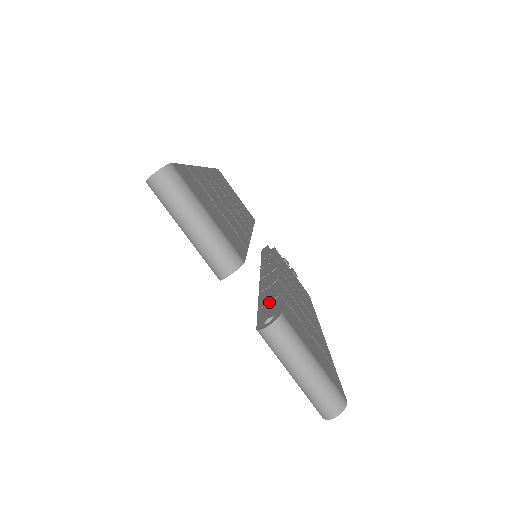
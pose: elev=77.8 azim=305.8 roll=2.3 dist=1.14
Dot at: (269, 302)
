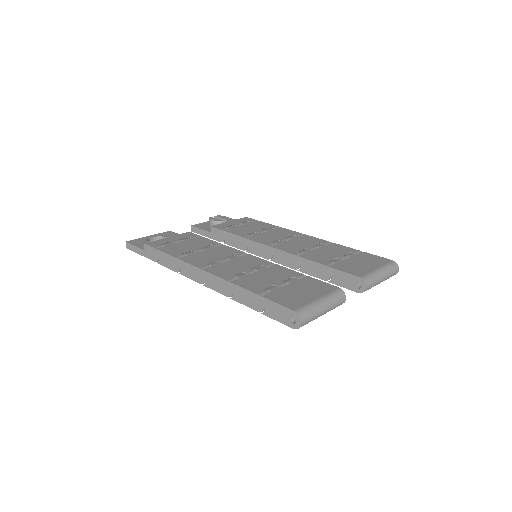
Dot at: (330, 275)
